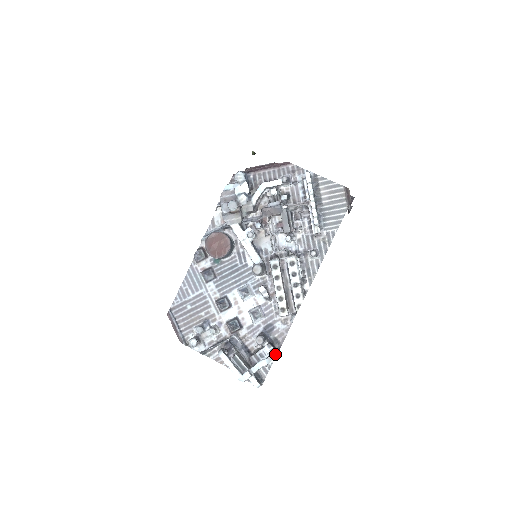
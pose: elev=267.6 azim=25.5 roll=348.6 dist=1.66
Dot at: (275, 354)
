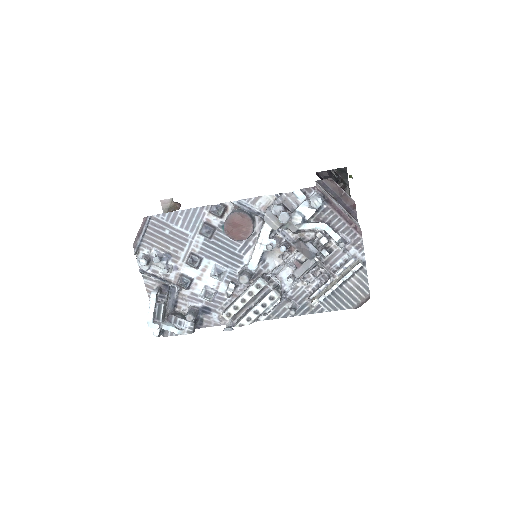
Dot at: (190, 332)
